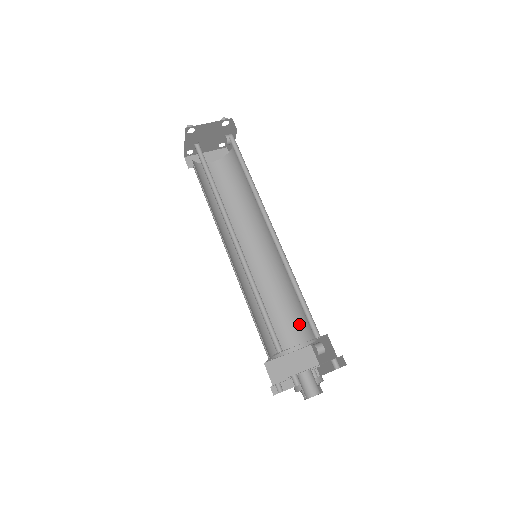
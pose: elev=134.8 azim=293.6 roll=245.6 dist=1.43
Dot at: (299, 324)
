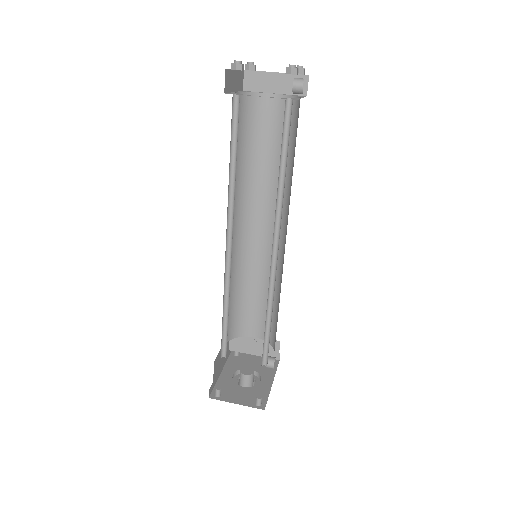
Dot at: (273, 327)
